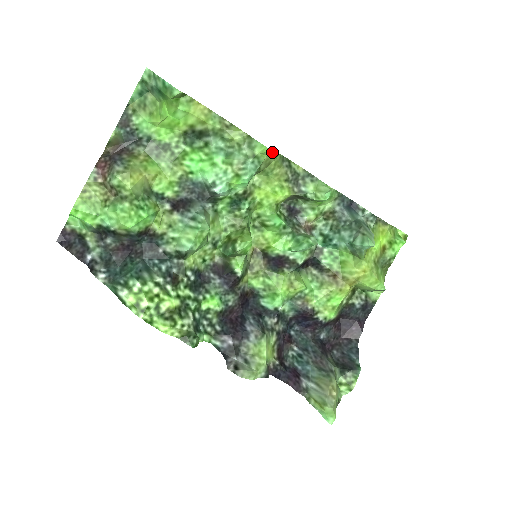
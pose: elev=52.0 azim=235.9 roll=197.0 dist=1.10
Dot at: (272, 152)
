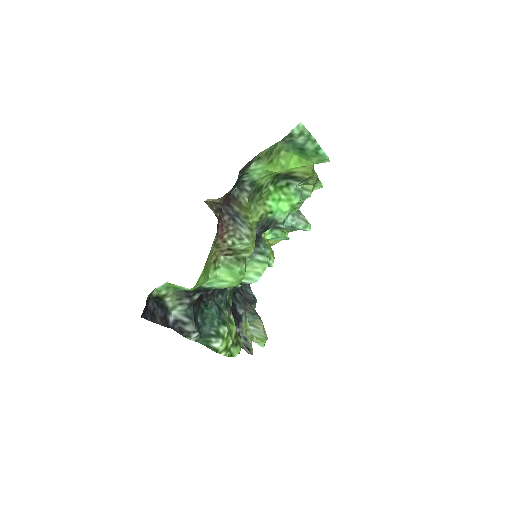
Dot at: occluded
